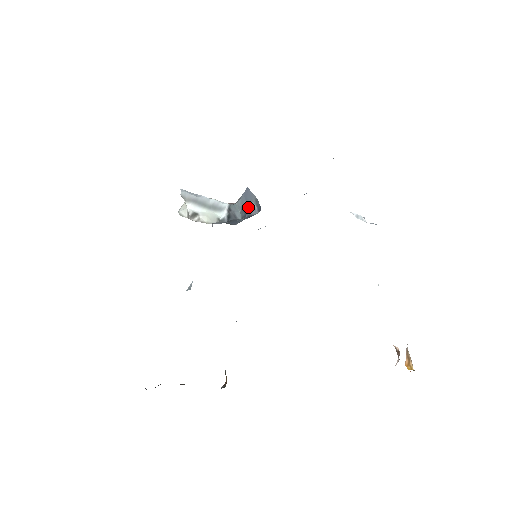
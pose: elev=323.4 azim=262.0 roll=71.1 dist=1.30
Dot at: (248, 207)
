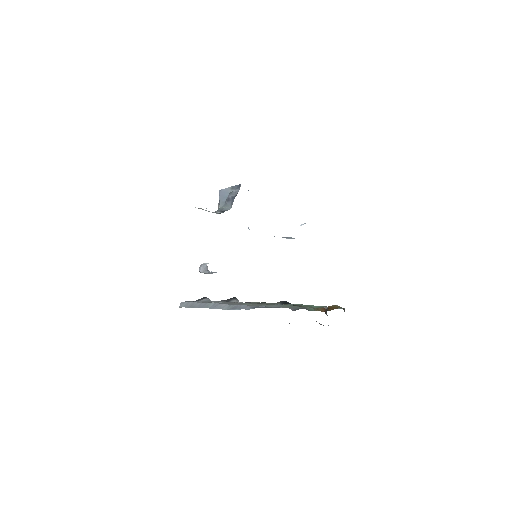
Dot at: (230, 194)
